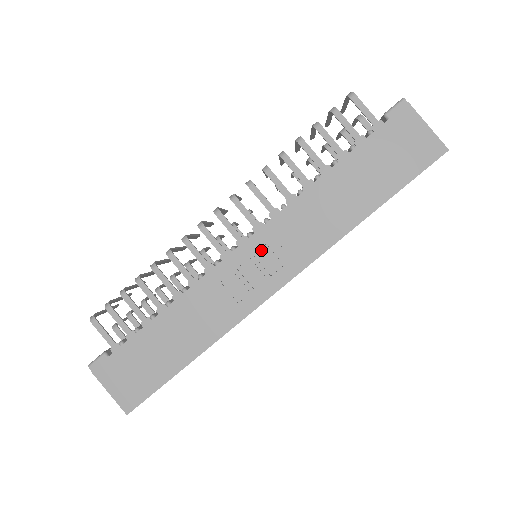
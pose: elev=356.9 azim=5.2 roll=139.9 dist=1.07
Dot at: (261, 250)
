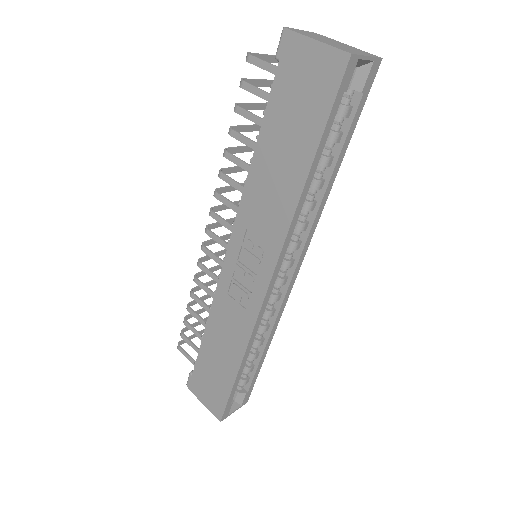
Dot at: (241, 253)
